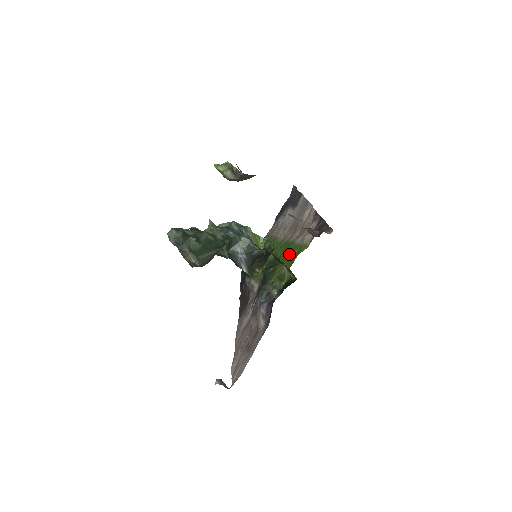
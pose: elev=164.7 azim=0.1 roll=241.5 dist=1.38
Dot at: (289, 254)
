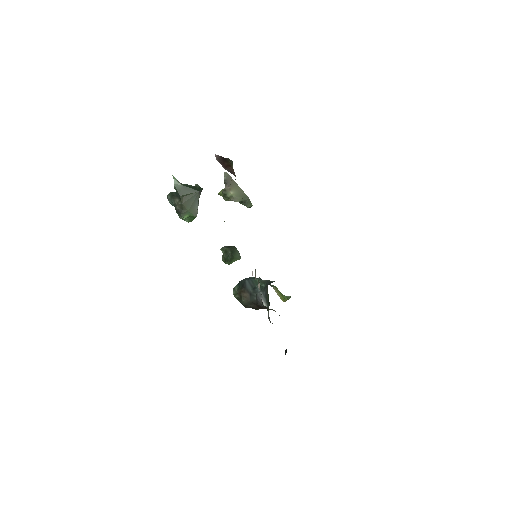
Dot at: occluded
